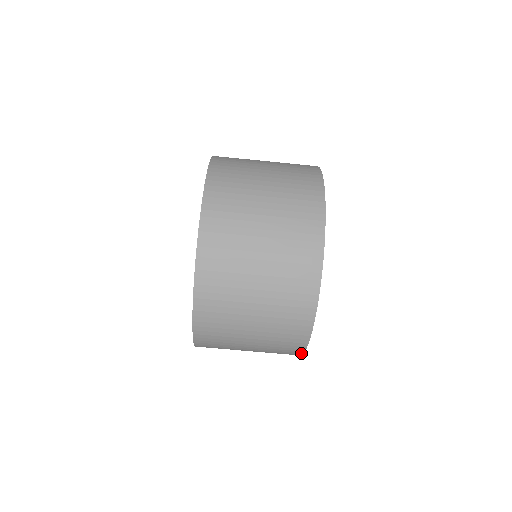
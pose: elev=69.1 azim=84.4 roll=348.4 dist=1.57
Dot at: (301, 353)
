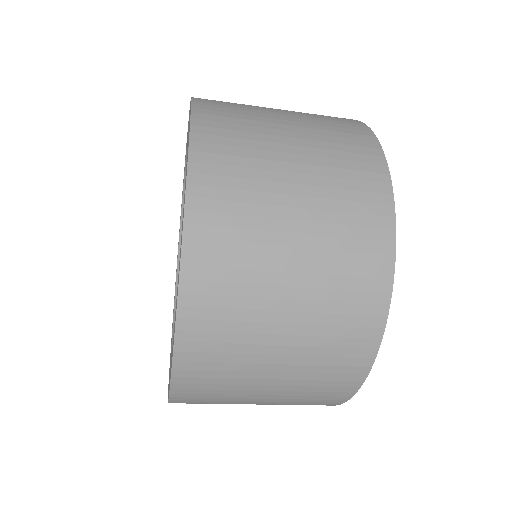
Dot at: occluded
